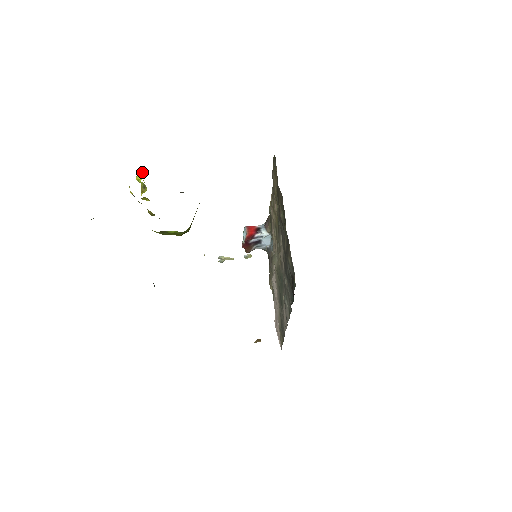
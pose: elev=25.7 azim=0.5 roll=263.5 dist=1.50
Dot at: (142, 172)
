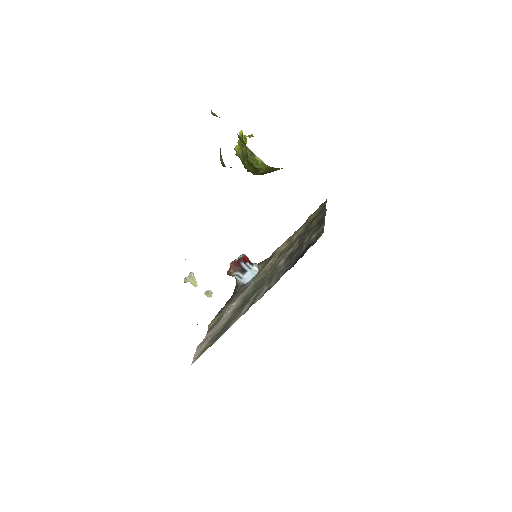
Dot at: (251, 135)
